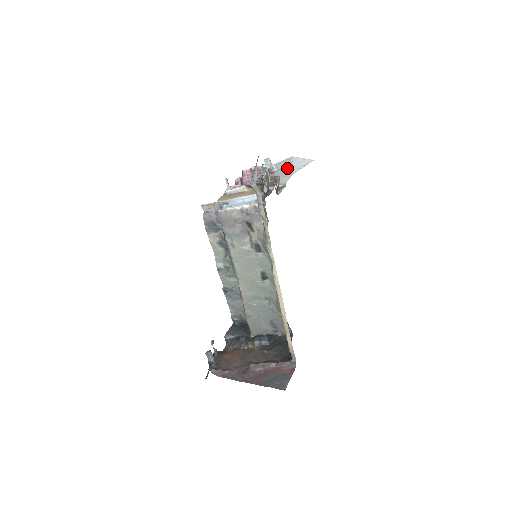
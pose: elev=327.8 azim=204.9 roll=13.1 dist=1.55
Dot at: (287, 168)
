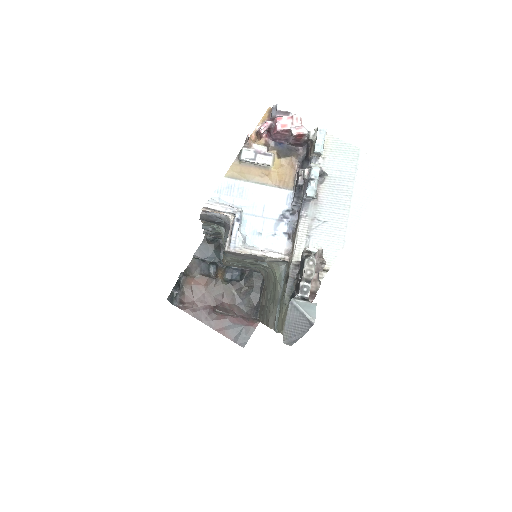
Dot at: (343, 200)
